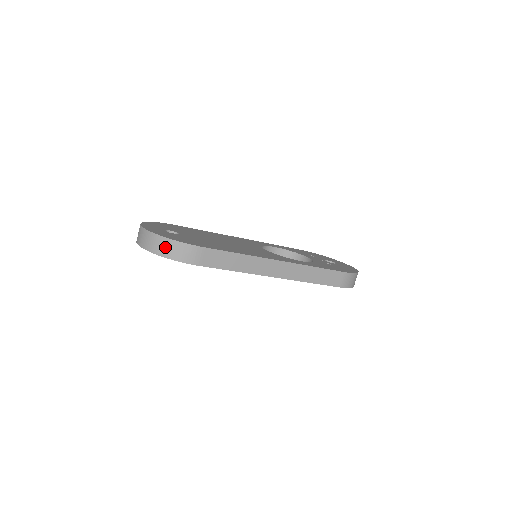
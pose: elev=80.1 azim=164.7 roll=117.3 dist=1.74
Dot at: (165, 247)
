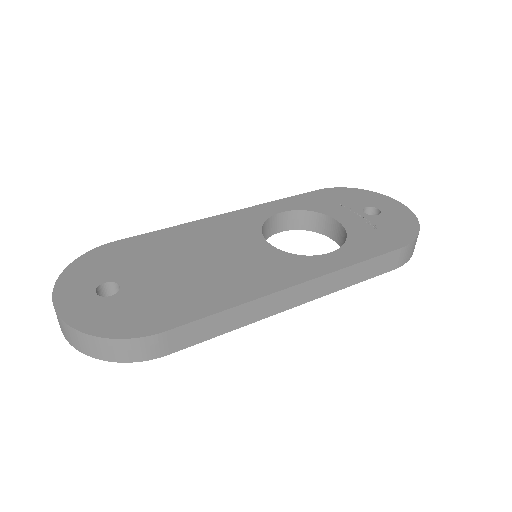
Dot at: (100, 348)
